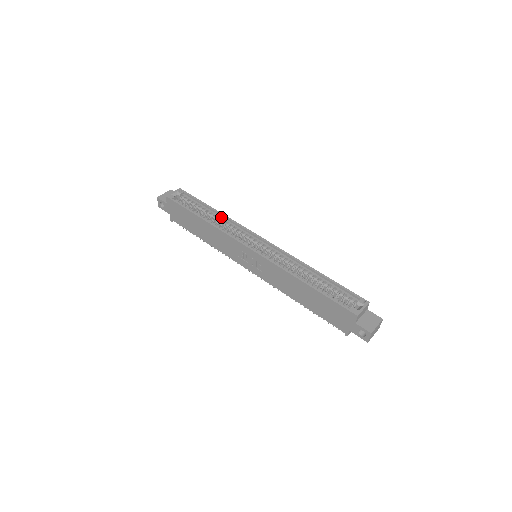
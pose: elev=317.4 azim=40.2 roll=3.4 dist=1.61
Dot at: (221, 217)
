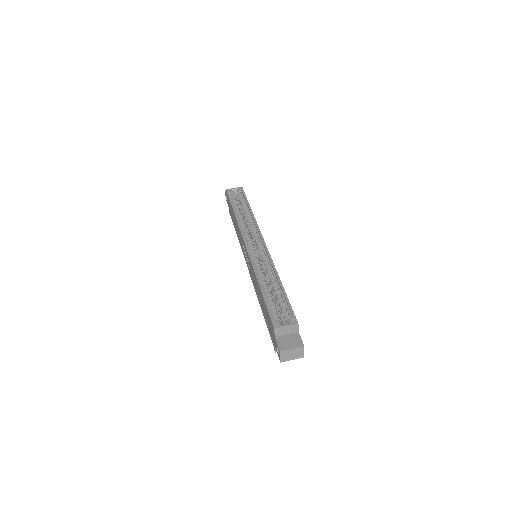
Dot at: (251, 216)
